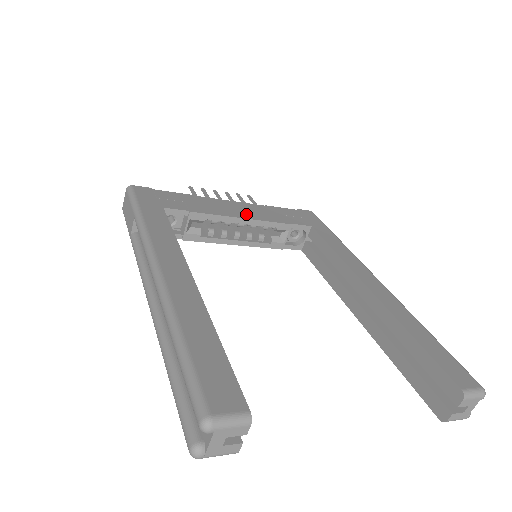
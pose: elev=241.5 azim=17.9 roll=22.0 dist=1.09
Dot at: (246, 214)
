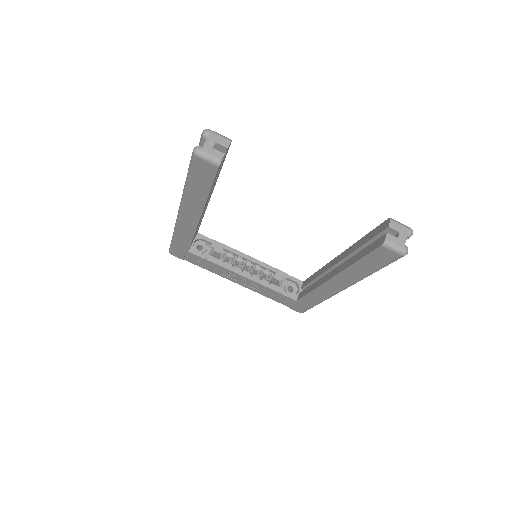
Dot at: occluded
